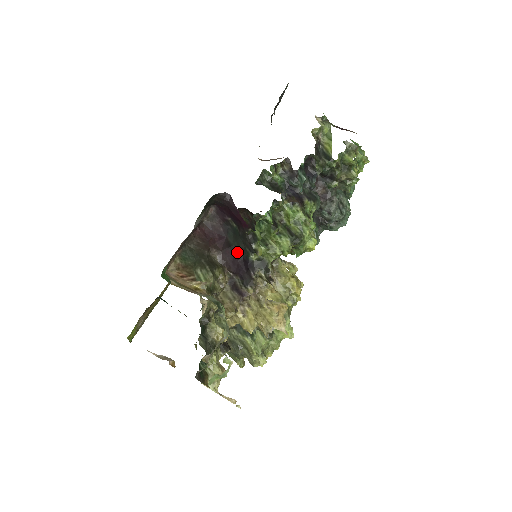
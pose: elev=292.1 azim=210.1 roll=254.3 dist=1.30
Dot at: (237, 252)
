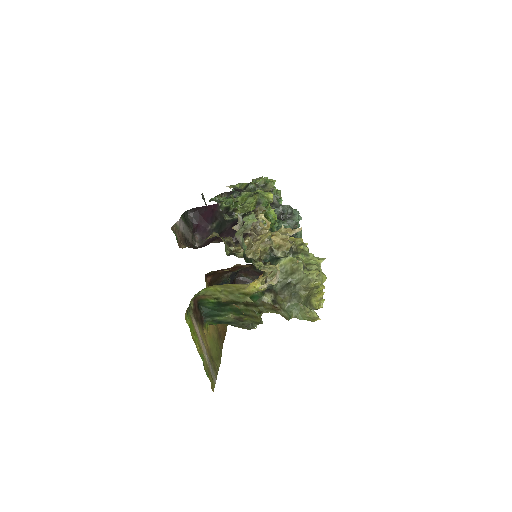
Dot at: (226, 227)
